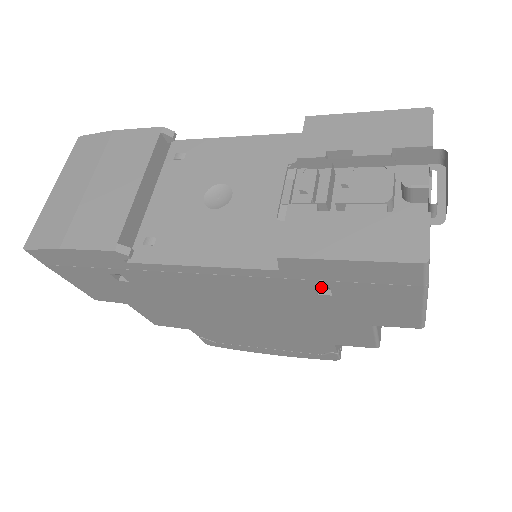
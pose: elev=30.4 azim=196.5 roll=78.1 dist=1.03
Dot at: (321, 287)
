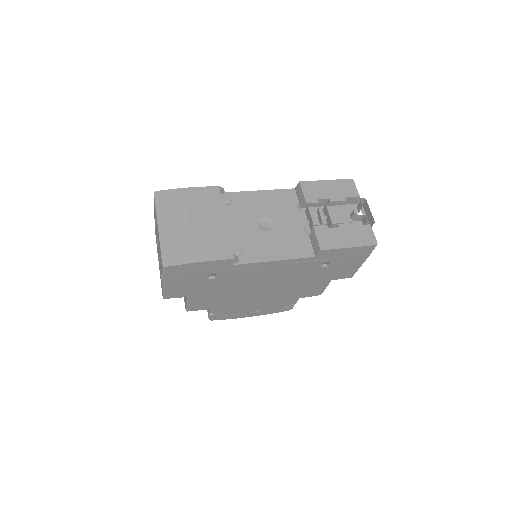
Dot at: (324, 263)
